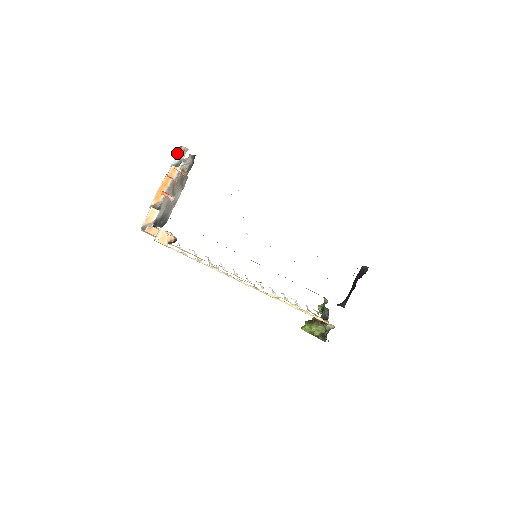
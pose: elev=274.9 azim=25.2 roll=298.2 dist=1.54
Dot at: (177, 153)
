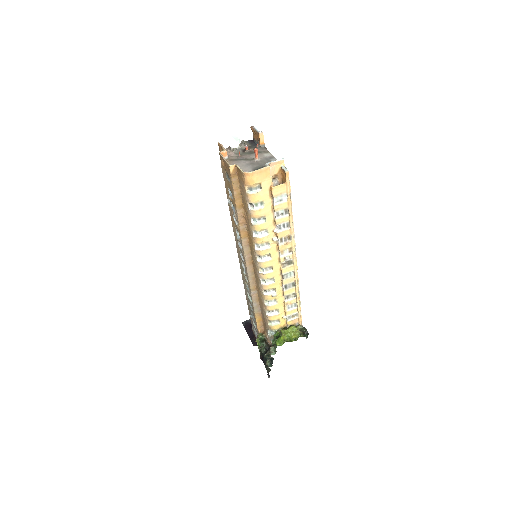
Dot at: (255, 128)
